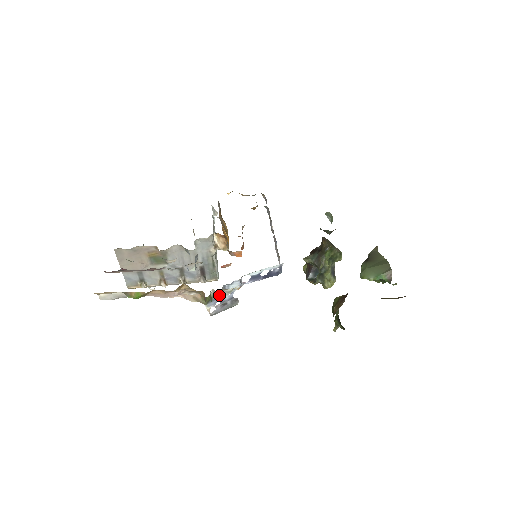
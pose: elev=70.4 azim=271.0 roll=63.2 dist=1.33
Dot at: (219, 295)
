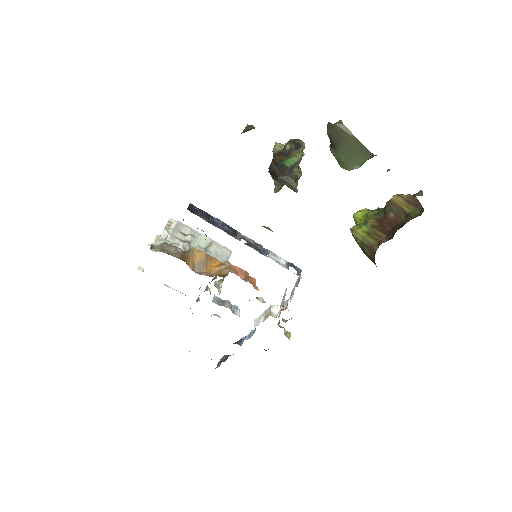
Dot at: occluded
